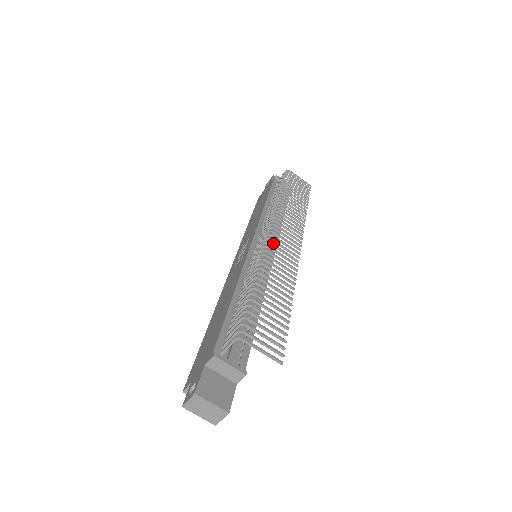
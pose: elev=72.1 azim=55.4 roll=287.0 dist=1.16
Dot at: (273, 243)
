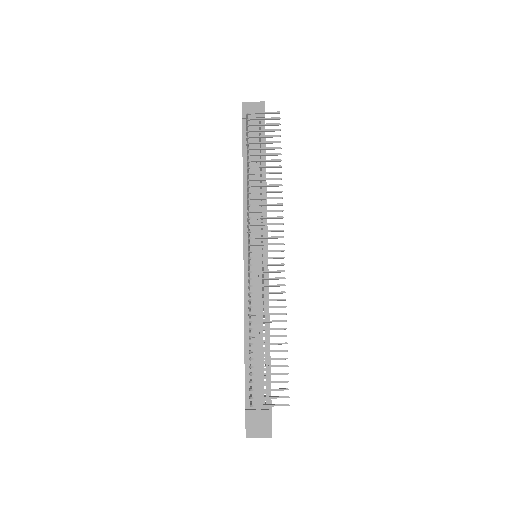
Dot at: occluded
